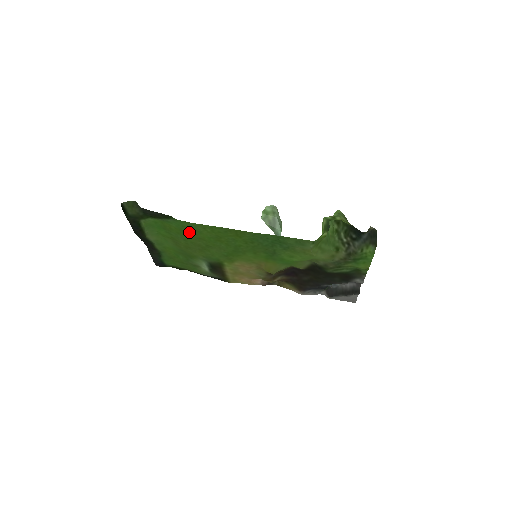
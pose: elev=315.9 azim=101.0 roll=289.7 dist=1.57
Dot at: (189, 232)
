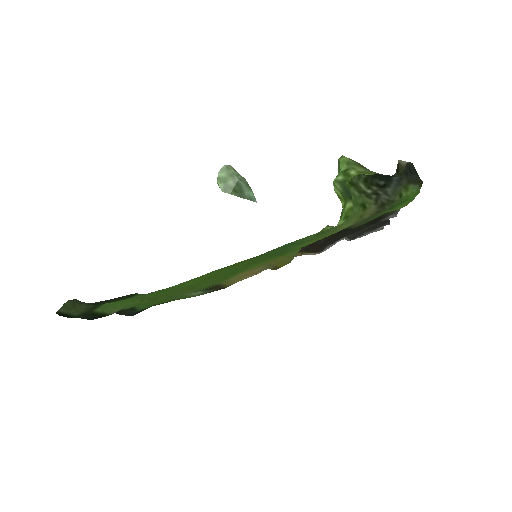
Dot at: (167, 291)
